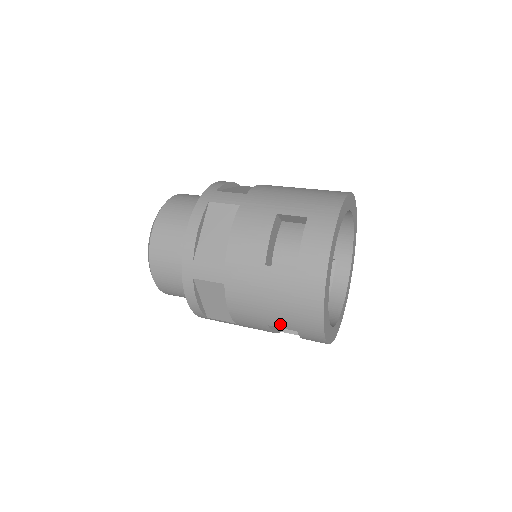
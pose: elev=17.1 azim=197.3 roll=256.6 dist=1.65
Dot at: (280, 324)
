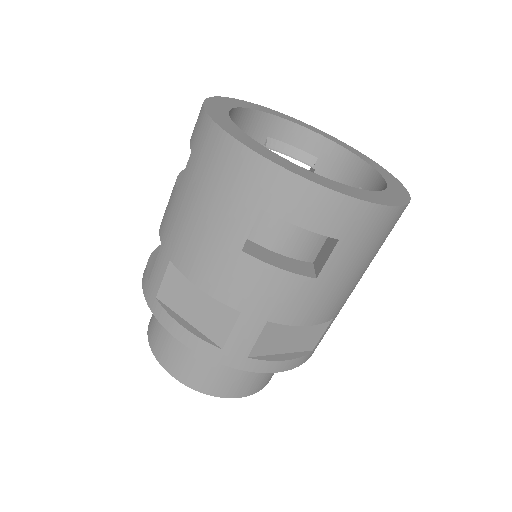
Dot at: (239, 226)
